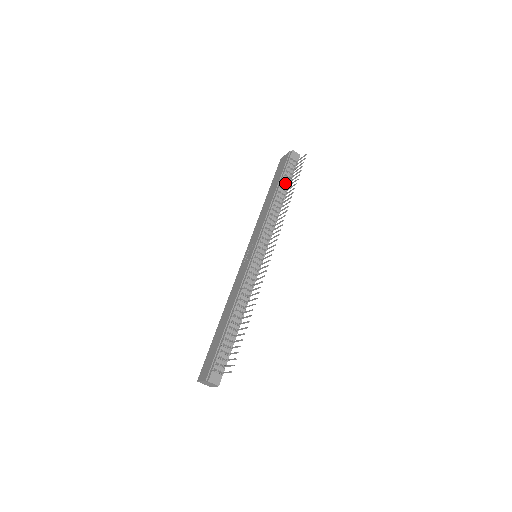
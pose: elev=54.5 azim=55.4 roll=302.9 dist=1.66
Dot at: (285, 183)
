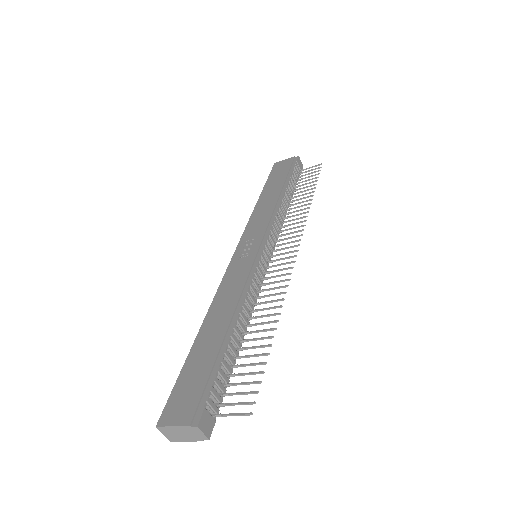
Dot at: (292, 185)
